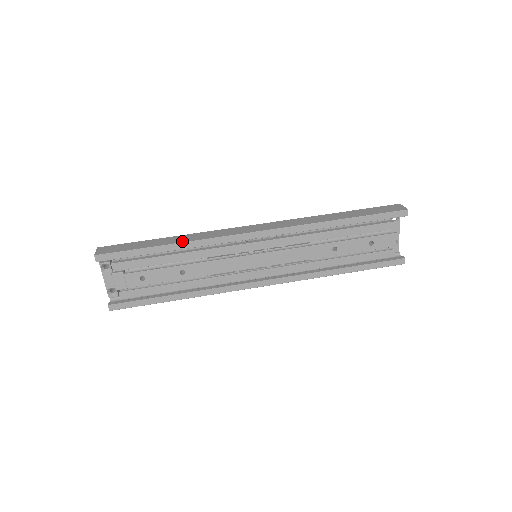
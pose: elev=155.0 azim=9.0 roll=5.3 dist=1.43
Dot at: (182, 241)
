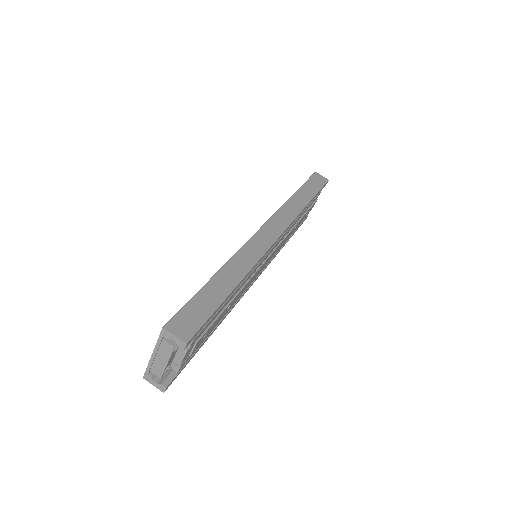
Dot at: (241, 276)
